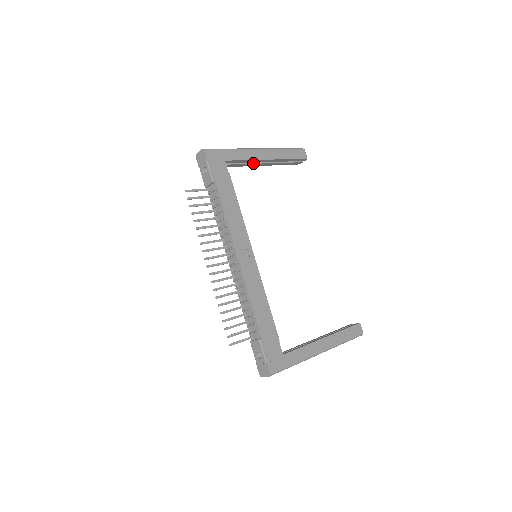
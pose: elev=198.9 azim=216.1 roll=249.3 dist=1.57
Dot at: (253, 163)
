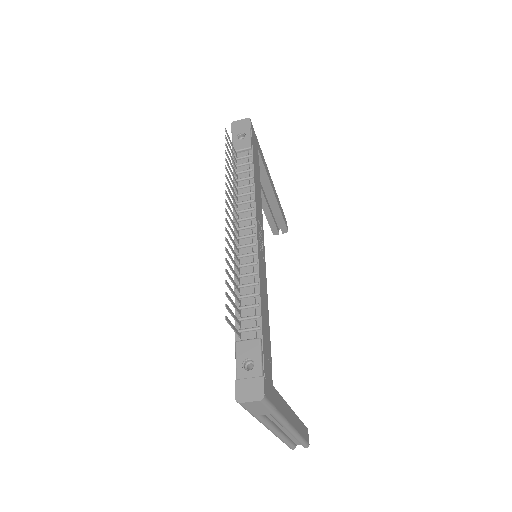
Dot at: occluded
